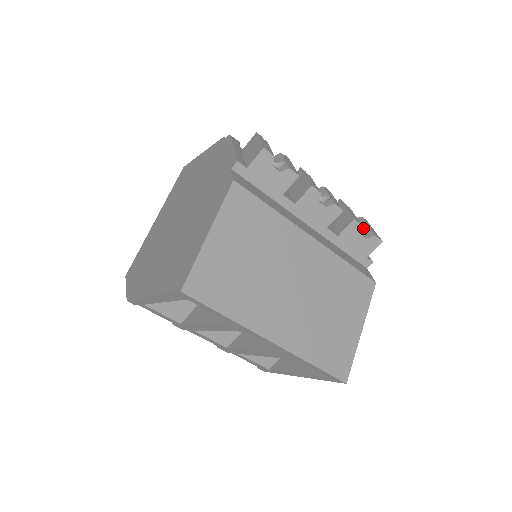
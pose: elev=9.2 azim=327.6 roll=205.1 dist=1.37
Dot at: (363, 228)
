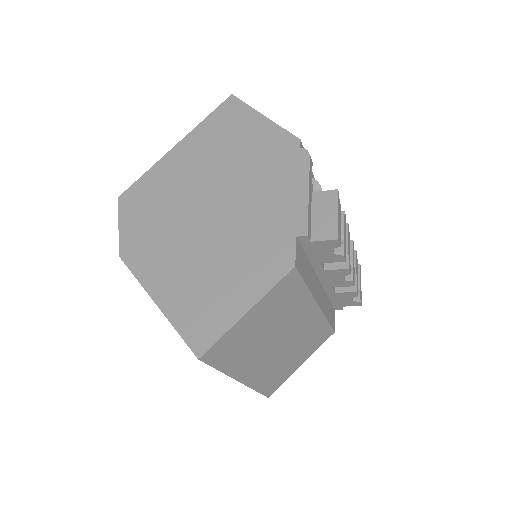
Dot at: occluded
